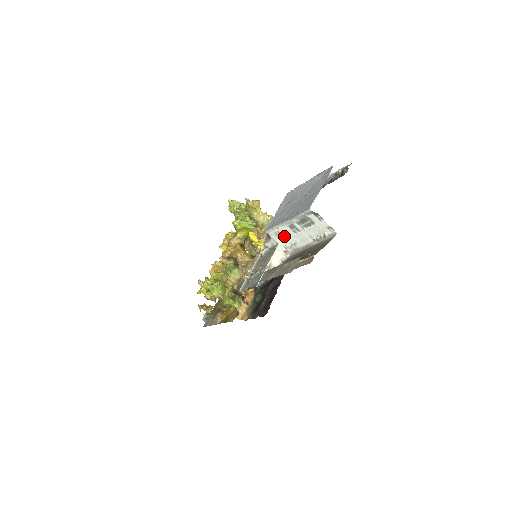
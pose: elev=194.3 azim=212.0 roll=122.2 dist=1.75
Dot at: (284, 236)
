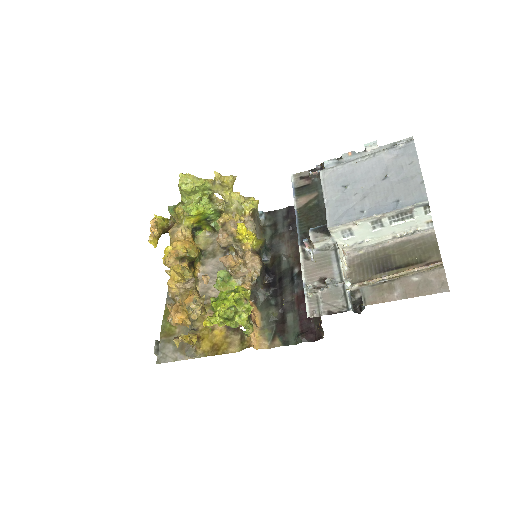
Dot at: (353, 233)
